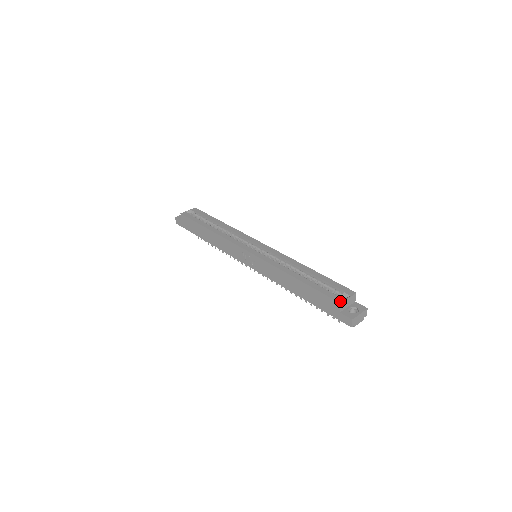
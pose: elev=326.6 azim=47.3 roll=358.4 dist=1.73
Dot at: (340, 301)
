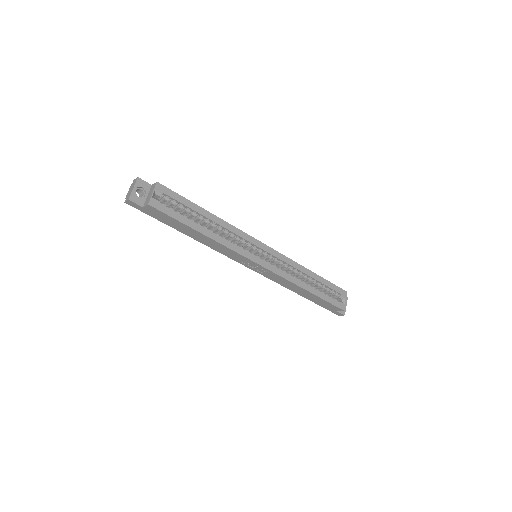
Dot at: (343, 308)
